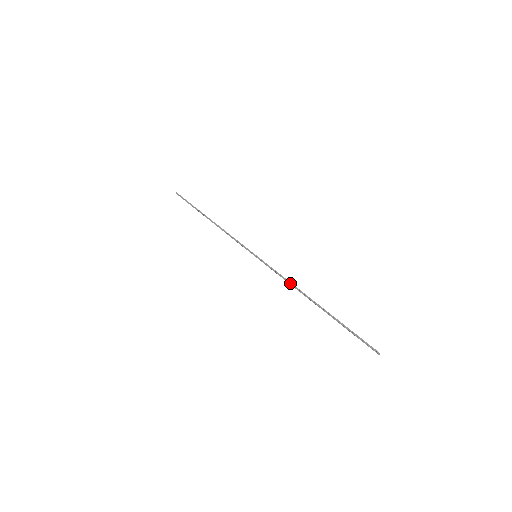
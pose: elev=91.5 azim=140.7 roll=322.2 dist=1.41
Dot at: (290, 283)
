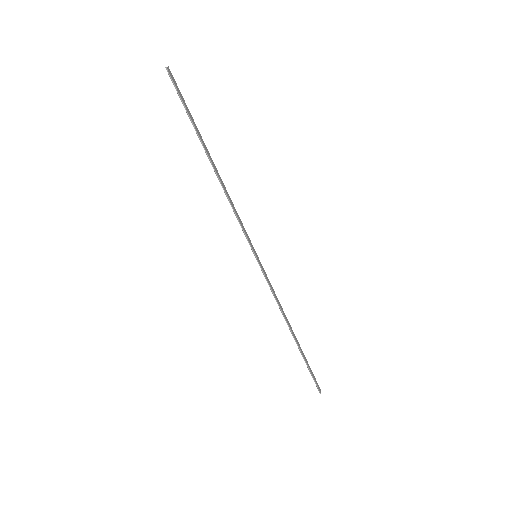
Dot at: (280, 308)
